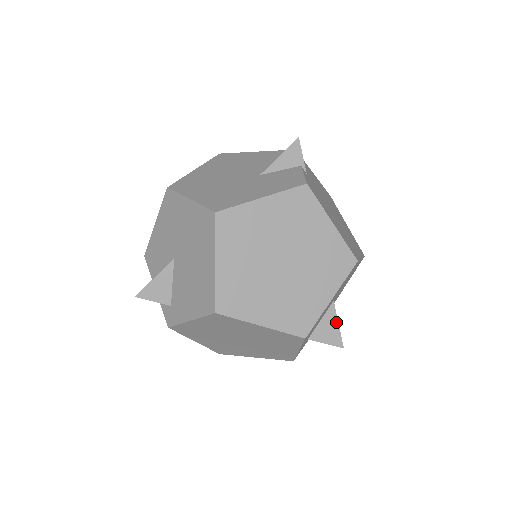
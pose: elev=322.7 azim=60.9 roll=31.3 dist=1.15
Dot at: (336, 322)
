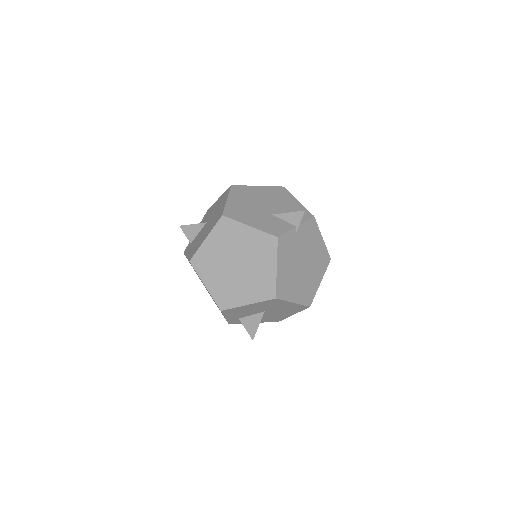
Dot at: (258, 323)
